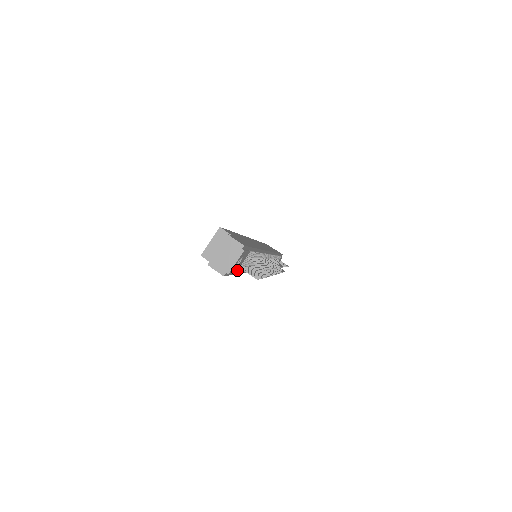
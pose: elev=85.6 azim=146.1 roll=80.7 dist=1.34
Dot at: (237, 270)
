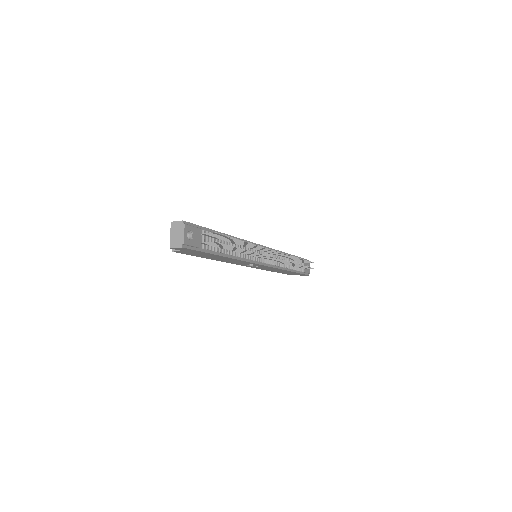
Dot at: (200, 245)
